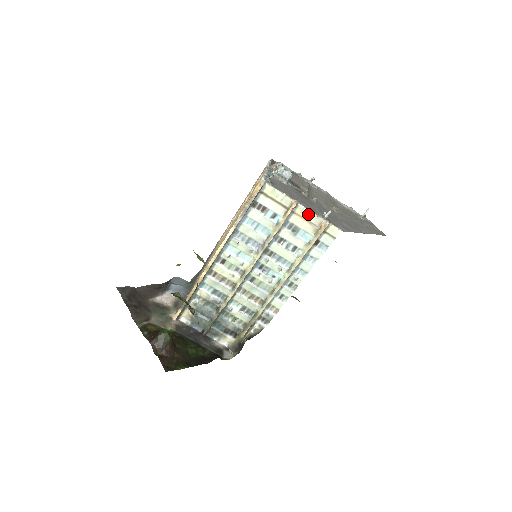
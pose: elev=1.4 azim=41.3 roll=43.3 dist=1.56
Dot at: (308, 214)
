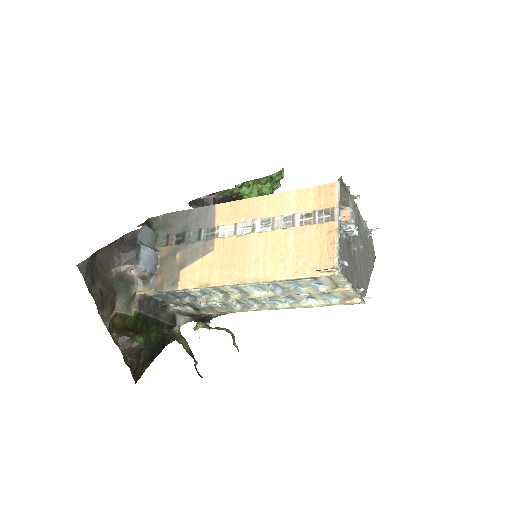
Dot at: (350, 292)
